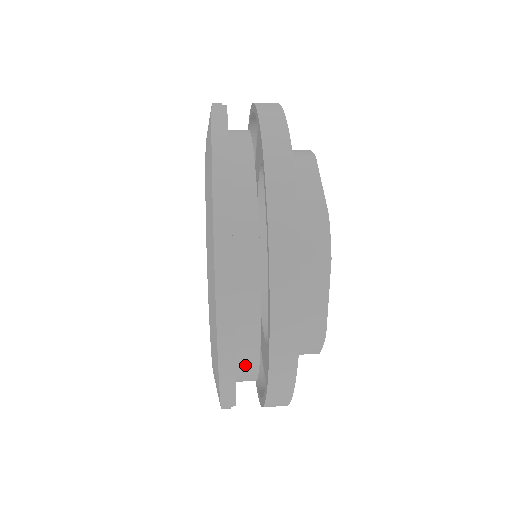
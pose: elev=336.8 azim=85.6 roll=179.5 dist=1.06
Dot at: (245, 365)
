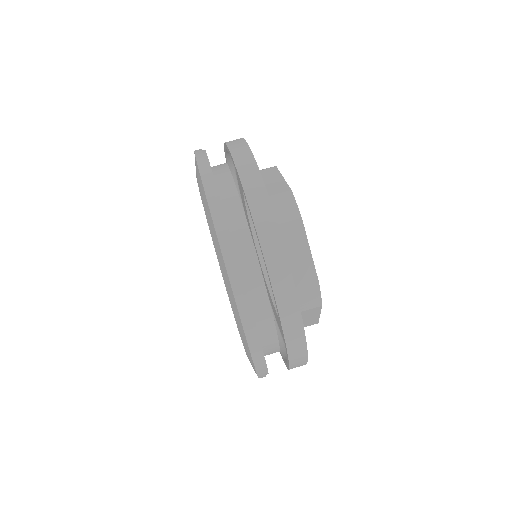
Dot at: occluded
